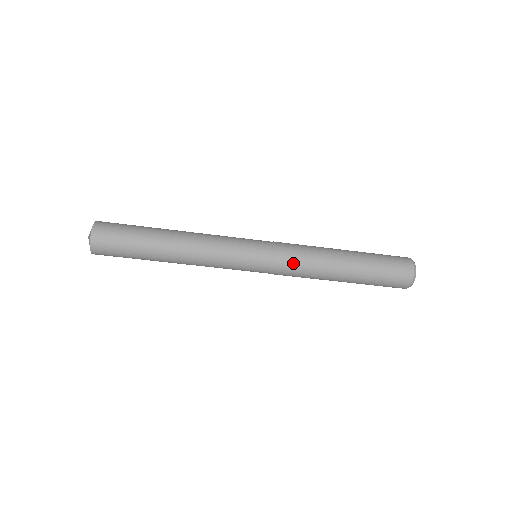
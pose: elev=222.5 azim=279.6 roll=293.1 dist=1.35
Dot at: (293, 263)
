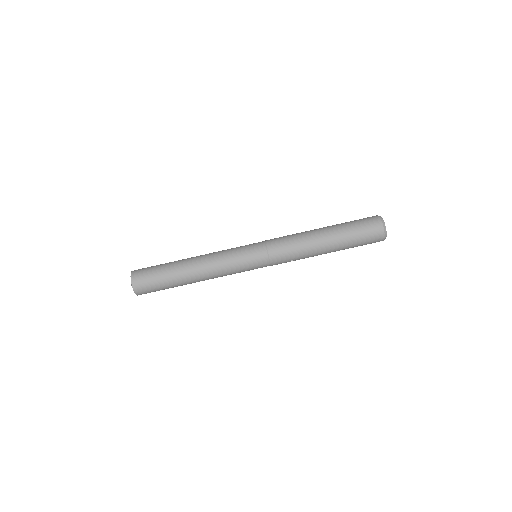
Dot at: (282, 245)
